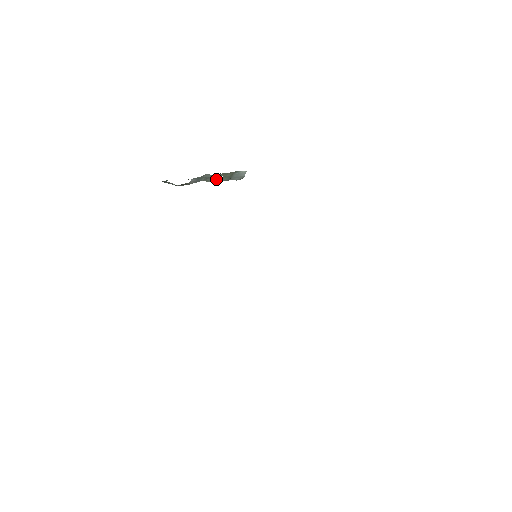
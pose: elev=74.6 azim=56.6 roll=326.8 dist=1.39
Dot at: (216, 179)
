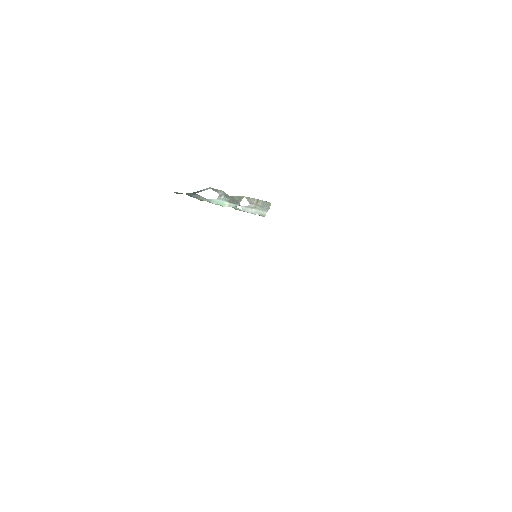
Dot at: occluded
